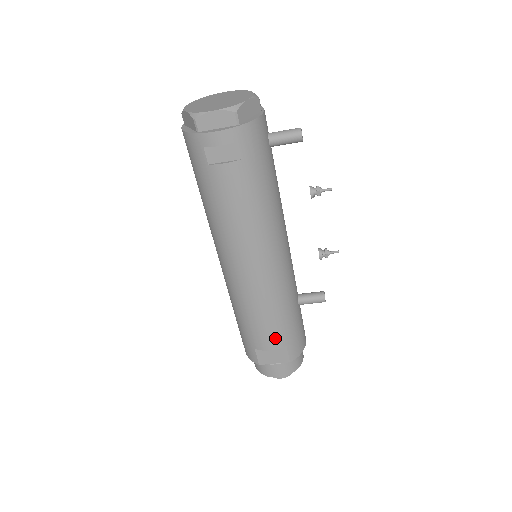
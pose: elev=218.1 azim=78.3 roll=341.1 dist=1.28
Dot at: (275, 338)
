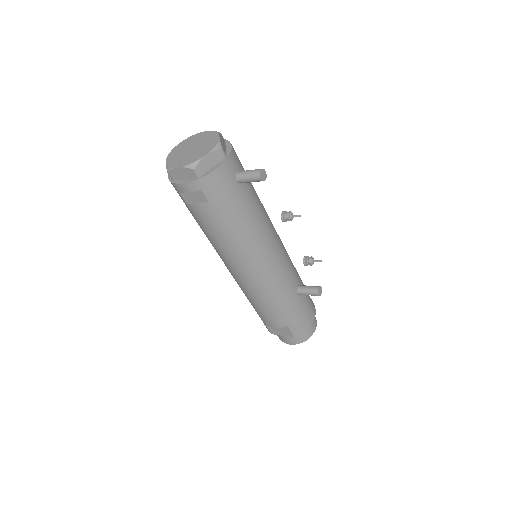
Dot at: (276, 320)
